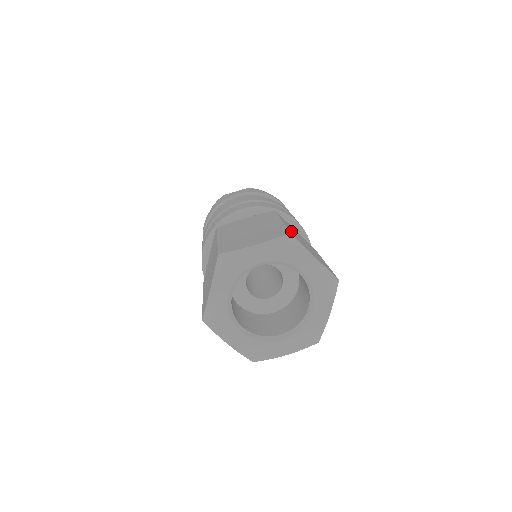
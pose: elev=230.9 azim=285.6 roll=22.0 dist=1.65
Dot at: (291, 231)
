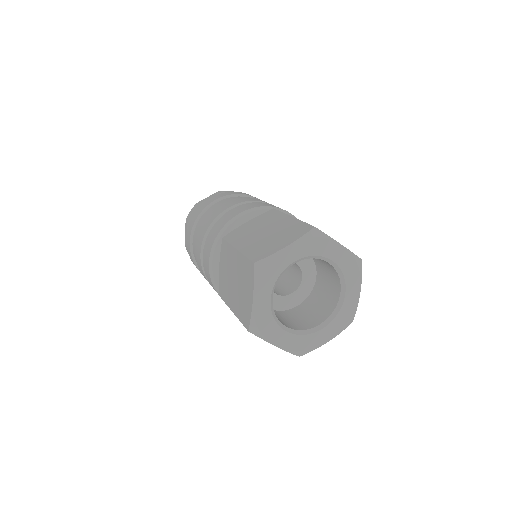
Dot at: occluded
